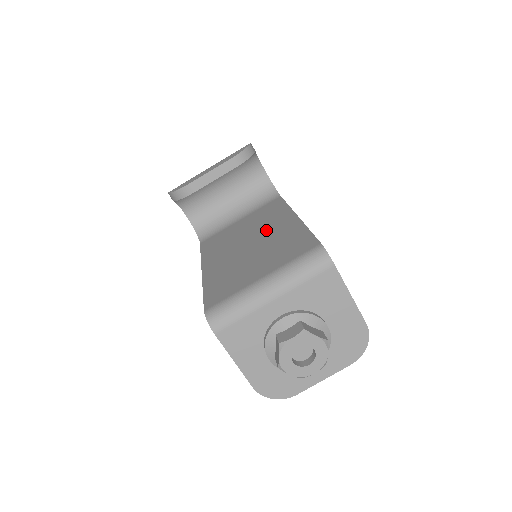
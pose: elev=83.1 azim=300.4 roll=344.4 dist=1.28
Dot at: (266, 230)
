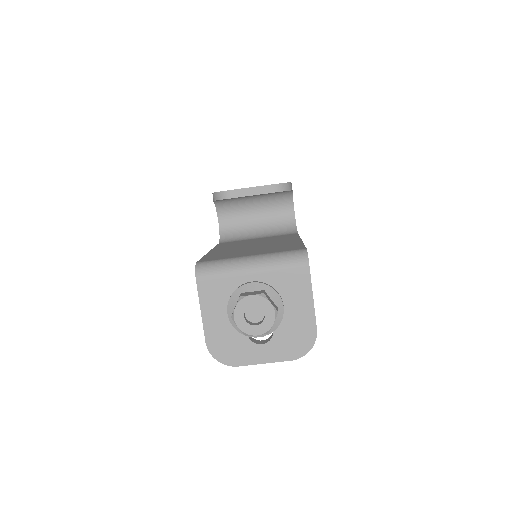
Dot at: (273, 242)
